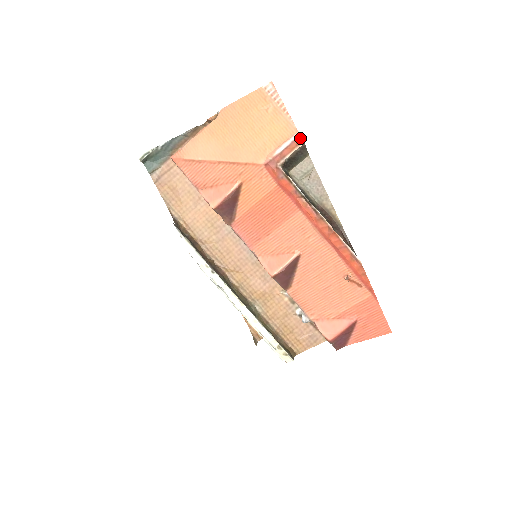
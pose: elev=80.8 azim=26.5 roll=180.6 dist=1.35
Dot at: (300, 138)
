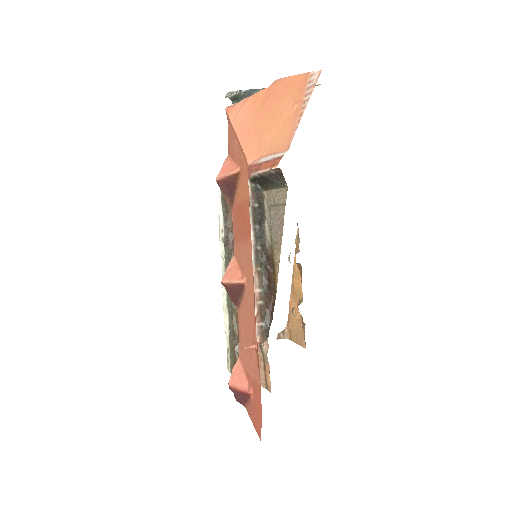
Dot at: (279, 159)
